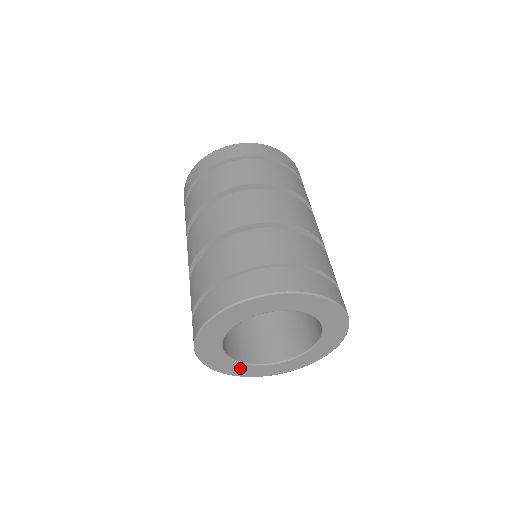
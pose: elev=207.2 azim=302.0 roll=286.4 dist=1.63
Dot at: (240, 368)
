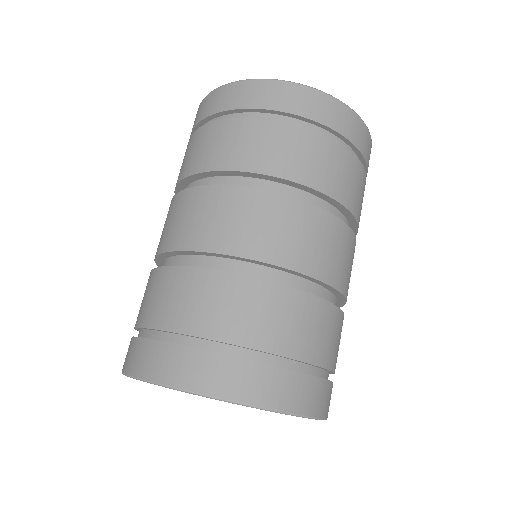
Dot at: occluded
